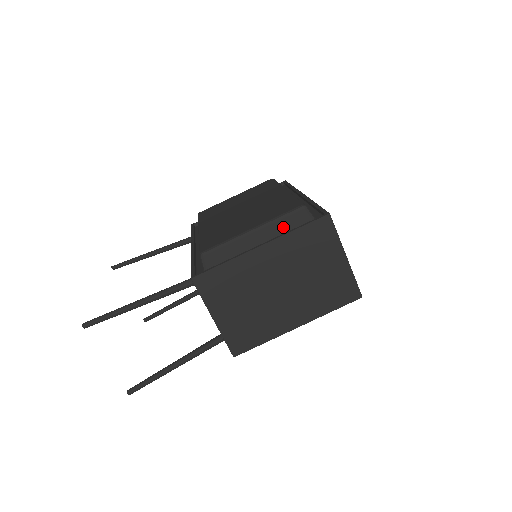
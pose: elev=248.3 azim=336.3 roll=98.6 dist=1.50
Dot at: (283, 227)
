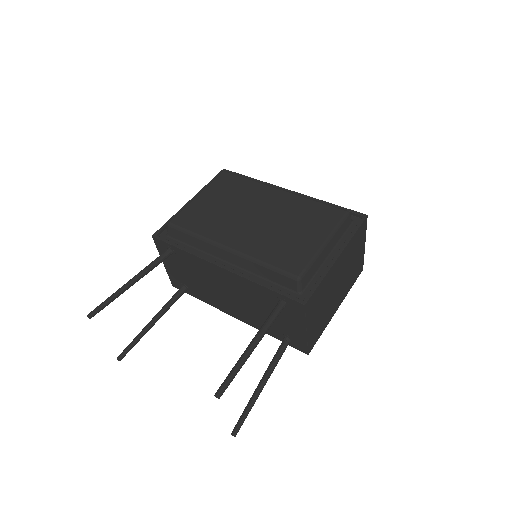
Dot at: (340, 234)
